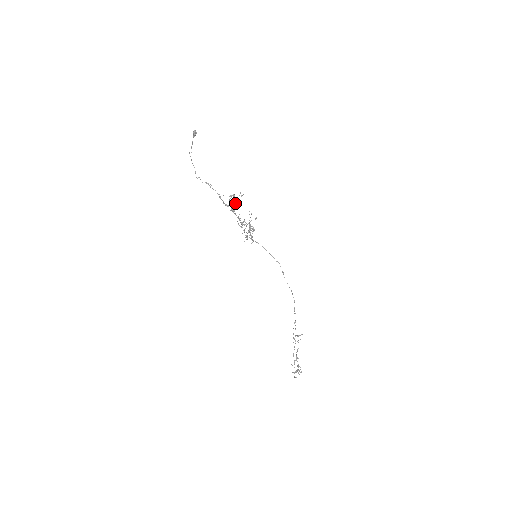
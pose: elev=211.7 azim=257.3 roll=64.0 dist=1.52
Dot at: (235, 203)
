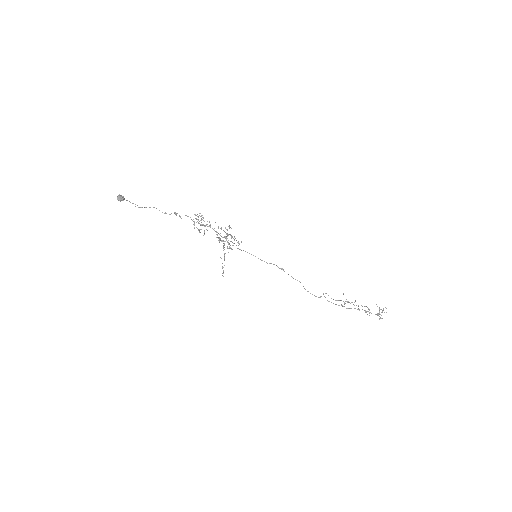
Dot at: occluded
